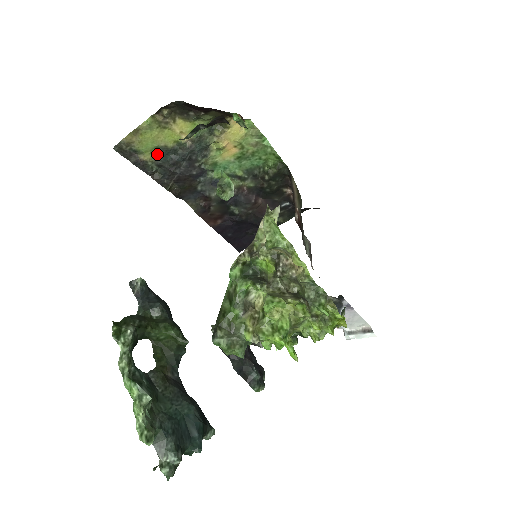
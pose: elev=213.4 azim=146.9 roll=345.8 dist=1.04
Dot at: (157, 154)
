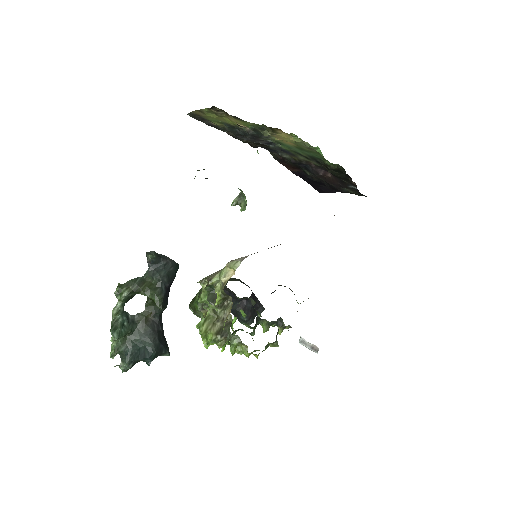
Dot at: (225, 124)
